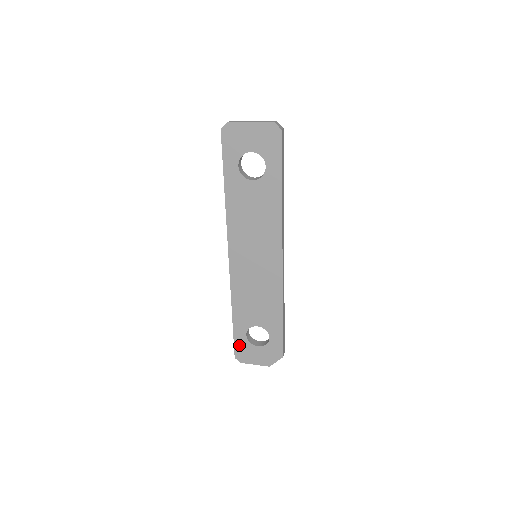
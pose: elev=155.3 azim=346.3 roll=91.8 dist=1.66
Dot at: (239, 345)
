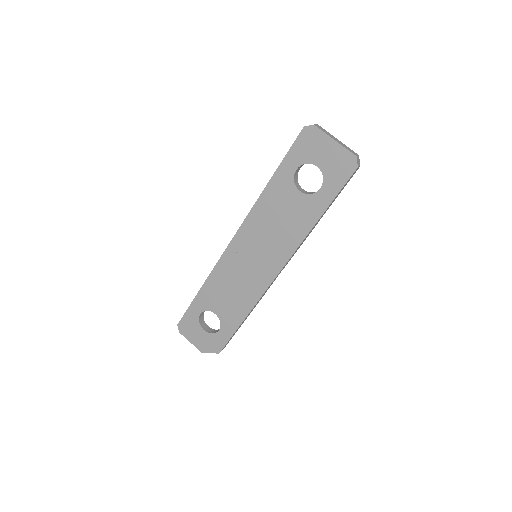
Dot at: (188, 317)
